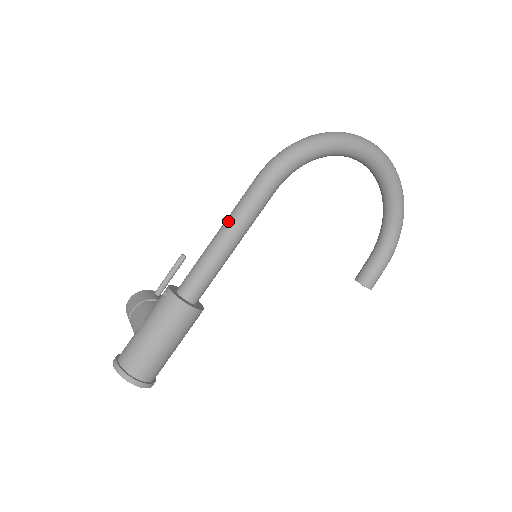
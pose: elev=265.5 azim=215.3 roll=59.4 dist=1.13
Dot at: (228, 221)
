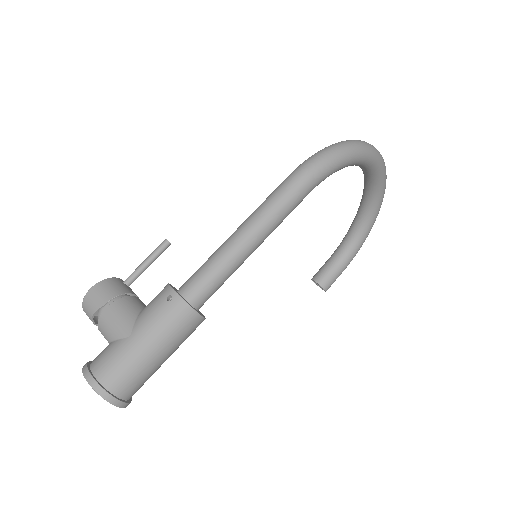
Dot at: (256, 221)
